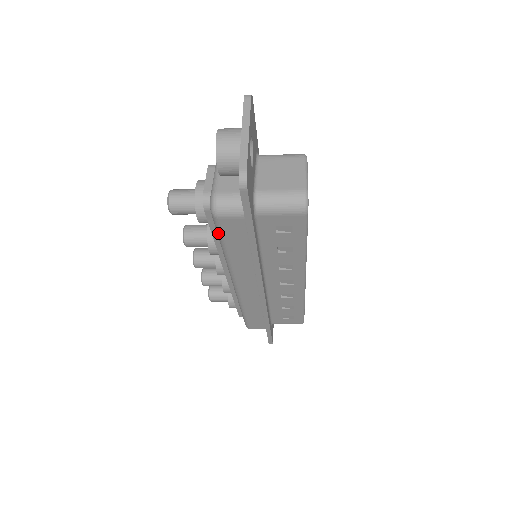
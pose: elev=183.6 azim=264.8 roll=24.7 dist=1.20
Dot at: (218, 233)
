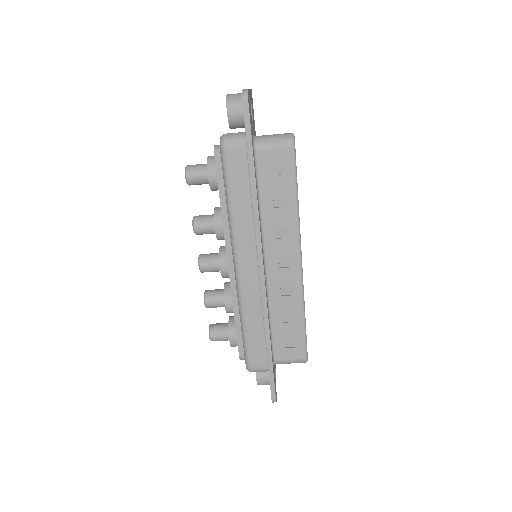
Dot at: (224, 174)
